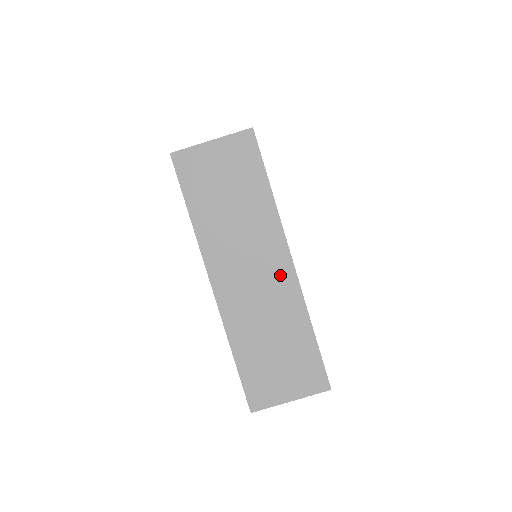
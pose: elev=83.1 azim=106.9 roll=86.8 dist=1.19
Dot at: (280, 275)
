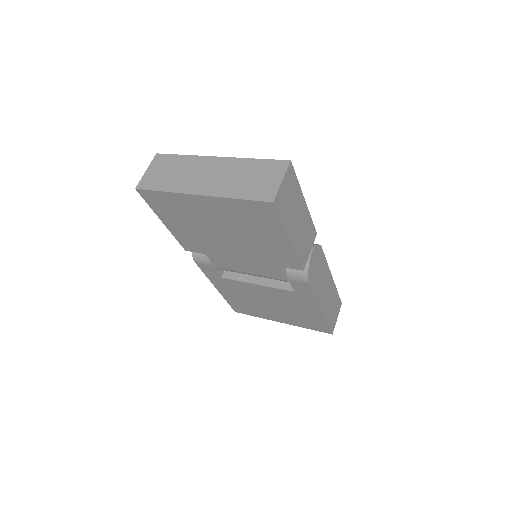
Dot at: (219, 164)
